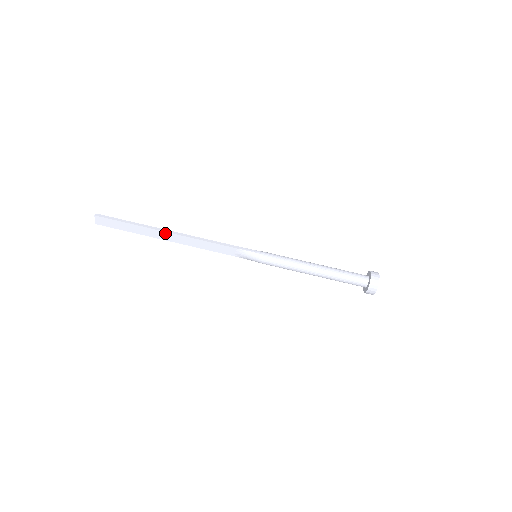
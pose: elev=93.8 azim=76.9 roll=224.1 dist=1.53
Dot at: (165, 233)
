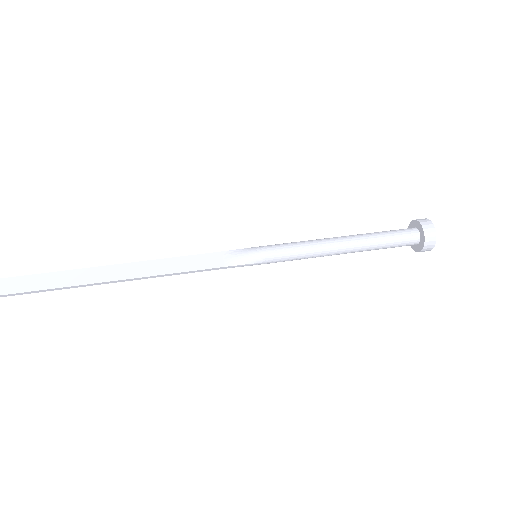
Dot at: (110, 268)
